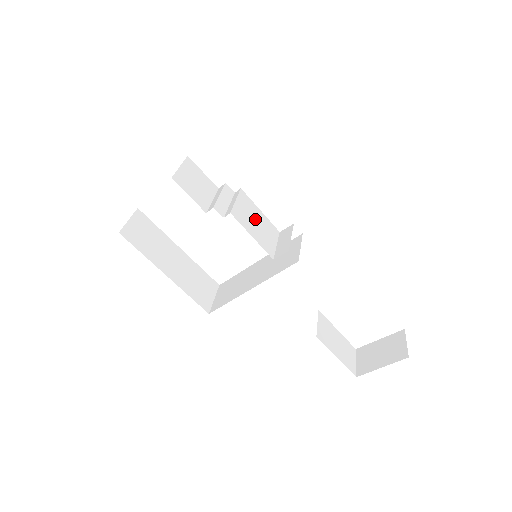
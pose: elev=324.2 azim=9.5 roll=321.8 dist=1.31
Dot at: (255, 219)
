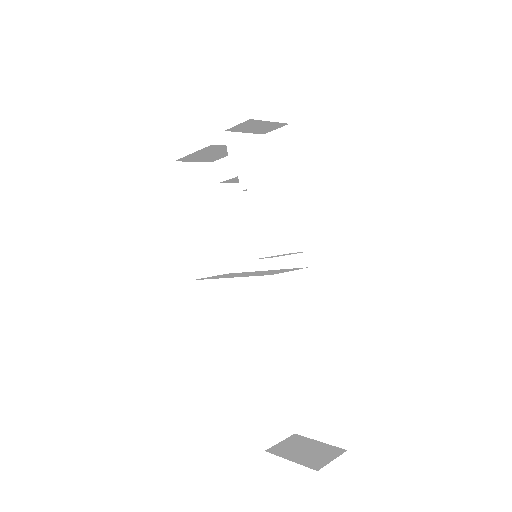
Dot at: (273, 219)
